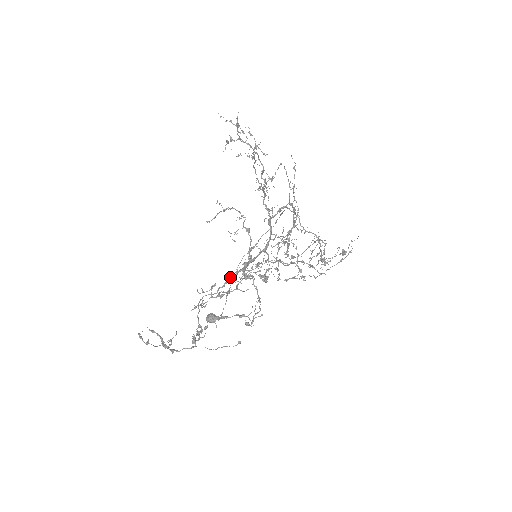
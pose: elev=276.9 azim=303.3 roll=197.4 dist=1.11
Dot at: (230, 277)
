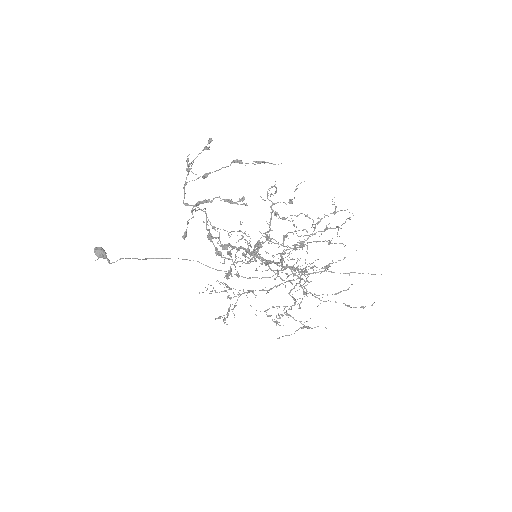
Dot at: occluded
